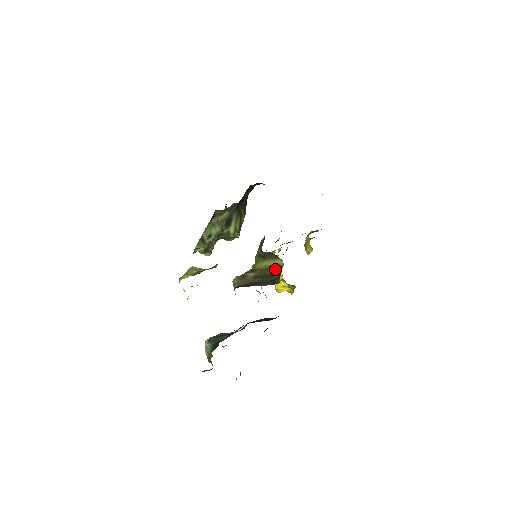
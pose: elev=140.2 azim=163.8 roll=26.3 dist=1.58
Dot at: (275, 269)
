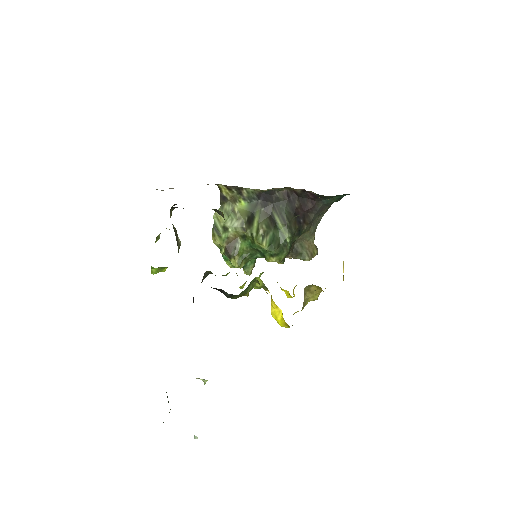
Dot at: occluded
